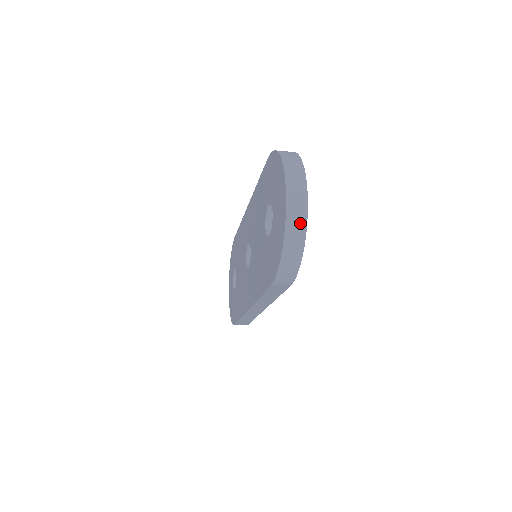
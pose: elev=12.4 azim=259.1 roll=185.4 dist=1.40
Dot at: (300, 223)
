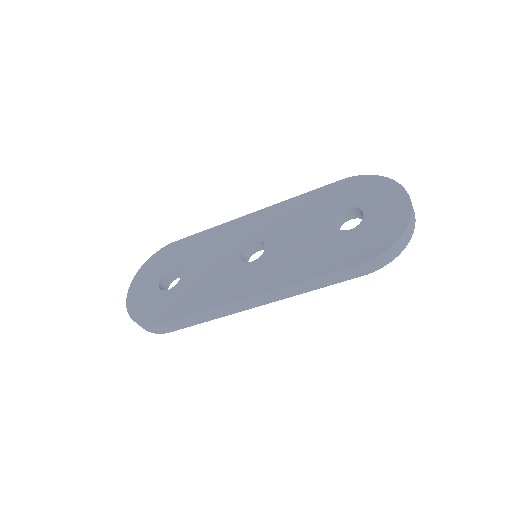
Dot at: (413, 225)
